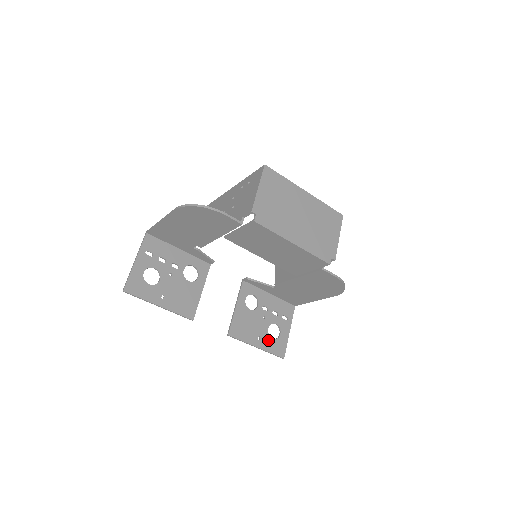
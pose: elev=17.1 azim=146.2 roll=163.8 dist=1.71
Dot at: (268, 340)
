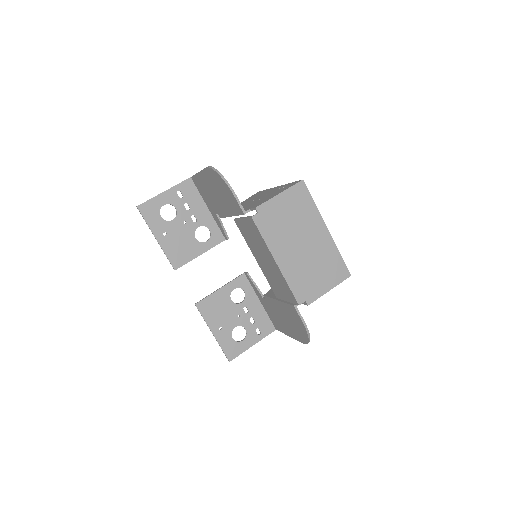
Dot at: (227, 336)
